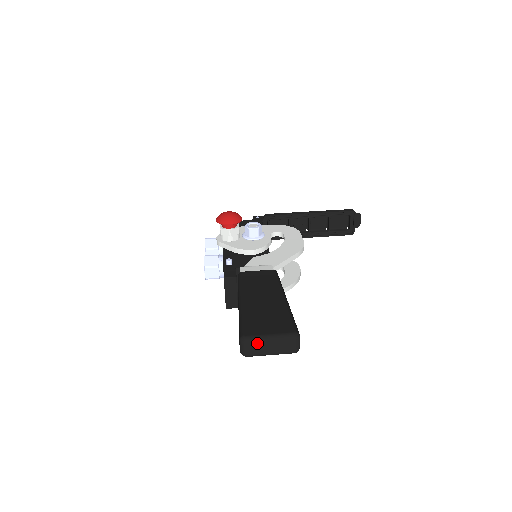
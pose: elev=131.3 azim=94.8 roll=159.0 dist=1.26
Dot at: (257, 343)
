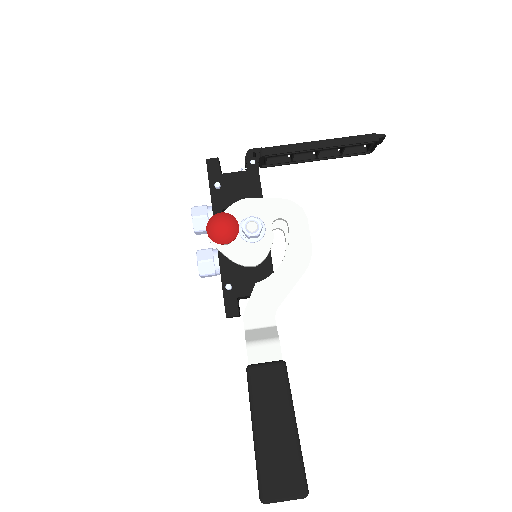
Dot at: occluded
